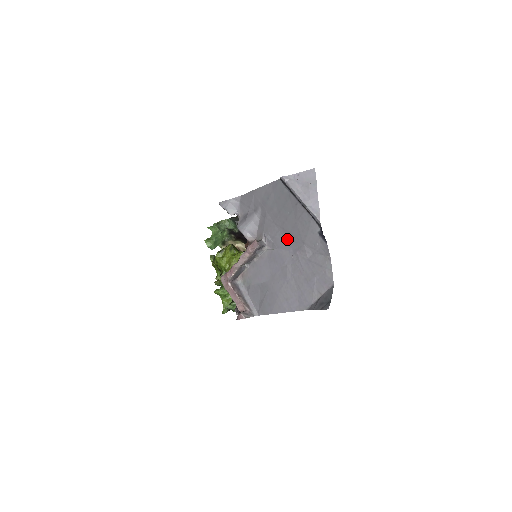
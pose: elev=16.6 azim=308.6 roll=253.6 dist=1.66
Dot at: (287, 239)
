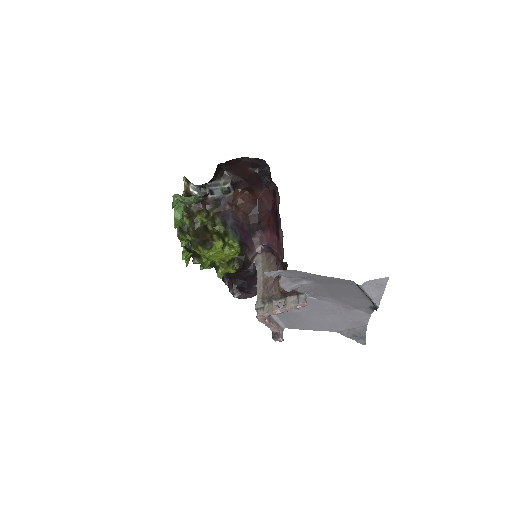
Dot at: (333, 298)
